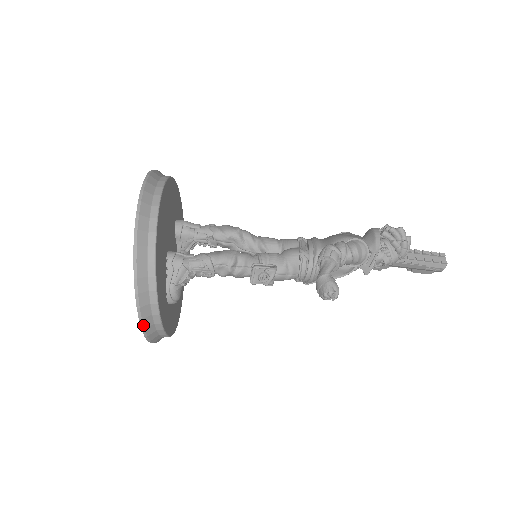
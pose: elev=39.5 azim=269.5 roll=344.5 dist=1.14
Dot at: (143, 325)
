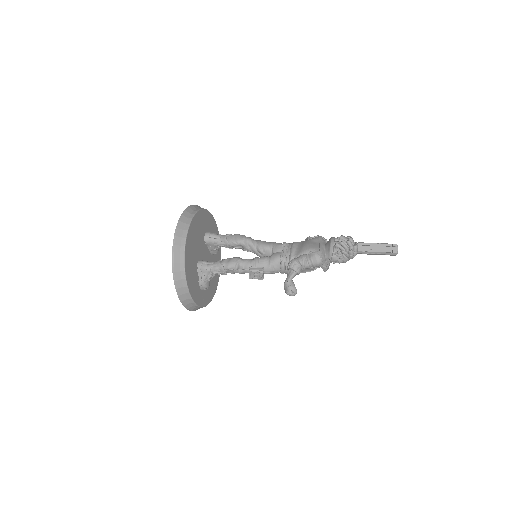
Dot at: (186, 308)
